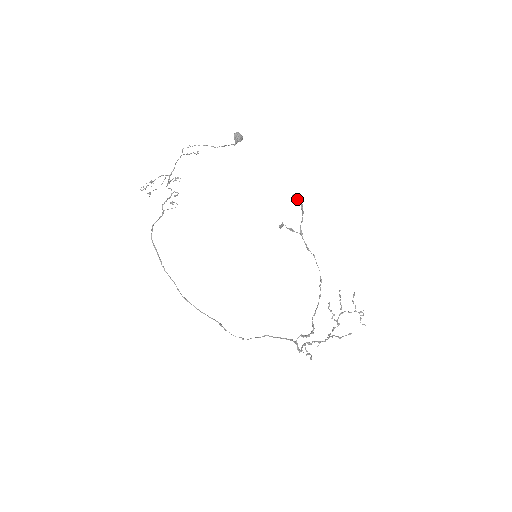
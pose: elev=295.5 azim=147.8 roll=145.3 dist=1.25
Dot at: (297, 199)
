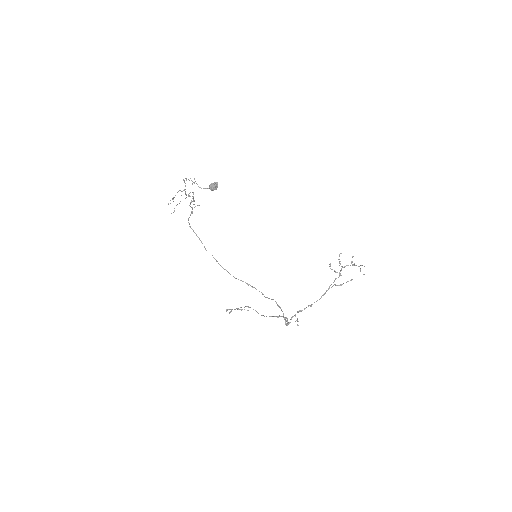
Dot at: (230, 309)
